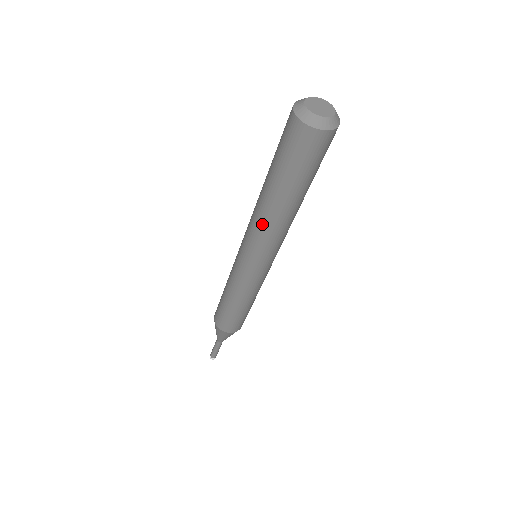
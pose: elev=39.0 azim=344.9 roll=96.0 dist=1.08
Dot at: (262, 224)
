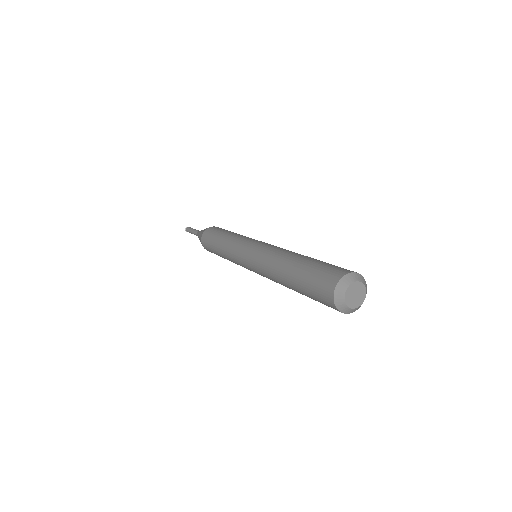
Dot at: (269, 268)
